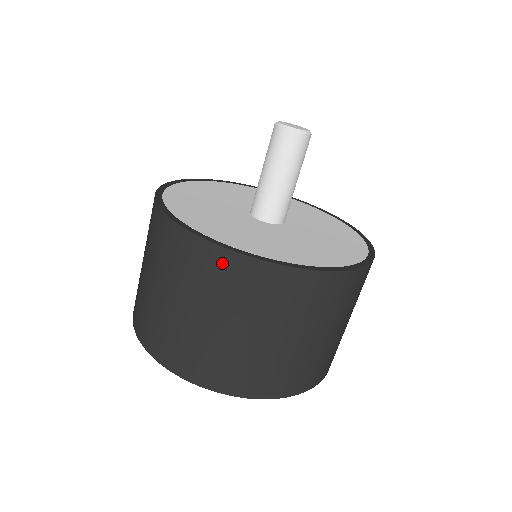
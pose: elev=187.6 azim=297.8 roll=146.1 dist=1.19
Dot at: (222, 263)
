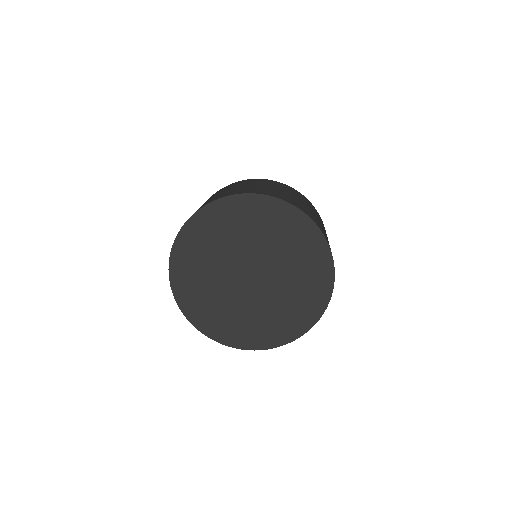
Dot at: occluded
